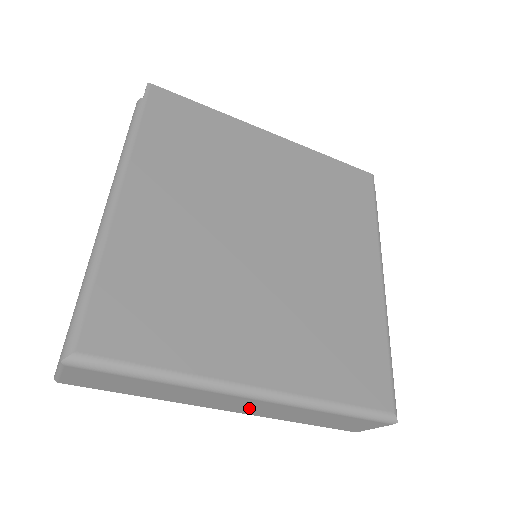
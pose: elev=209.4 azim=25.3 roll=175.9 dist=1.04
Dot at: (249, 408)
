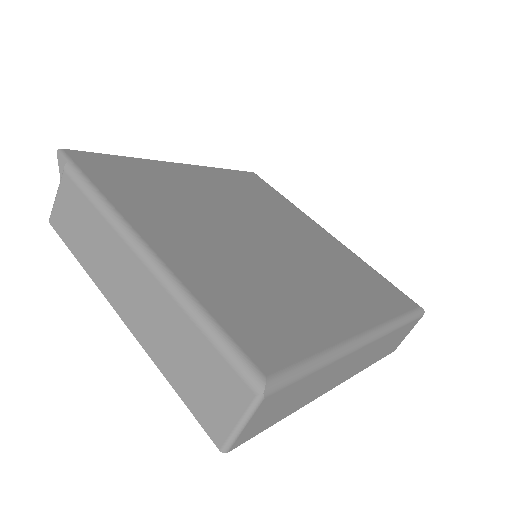
Dot at: (354, 366)
